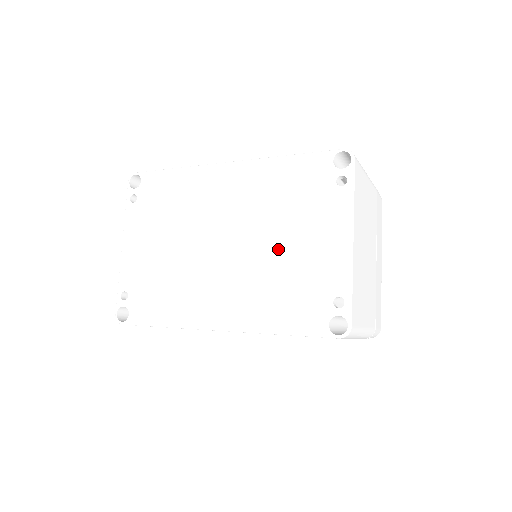
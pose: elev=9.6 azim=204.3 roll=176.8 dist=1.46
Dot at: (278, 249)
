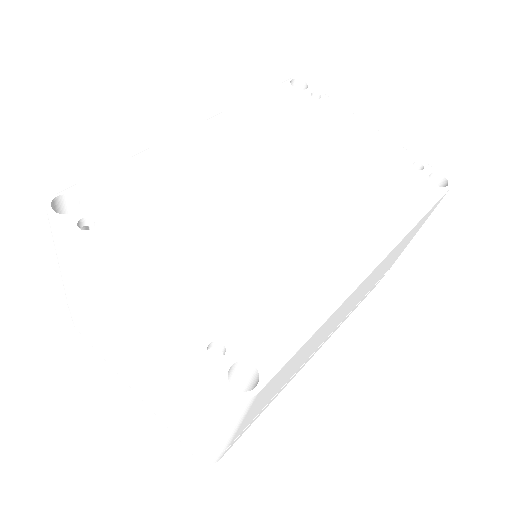
Dot at: (333, 161)
